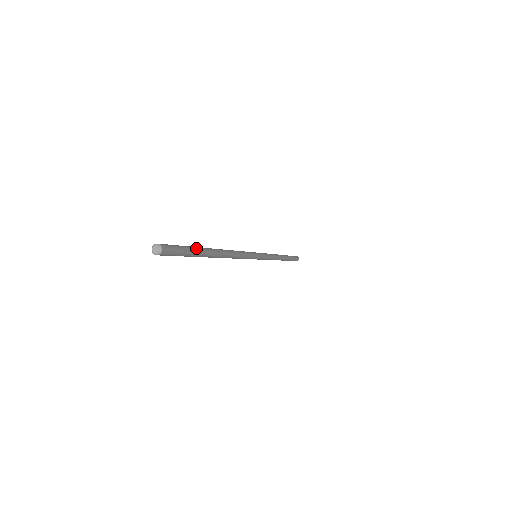
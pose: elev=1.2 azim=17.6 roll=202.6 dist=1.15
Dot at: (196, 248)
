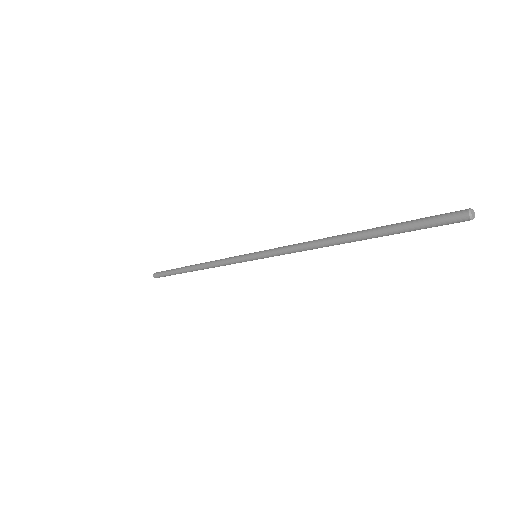
Dot at: occluded
